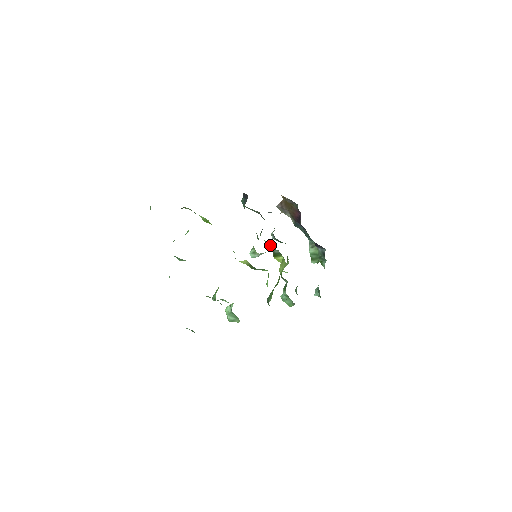
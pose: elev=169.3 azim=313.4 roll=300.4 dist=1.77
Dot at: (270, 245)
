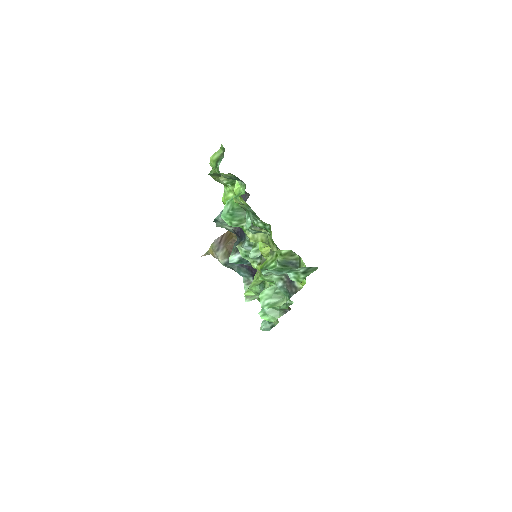
Dot at: occluded
